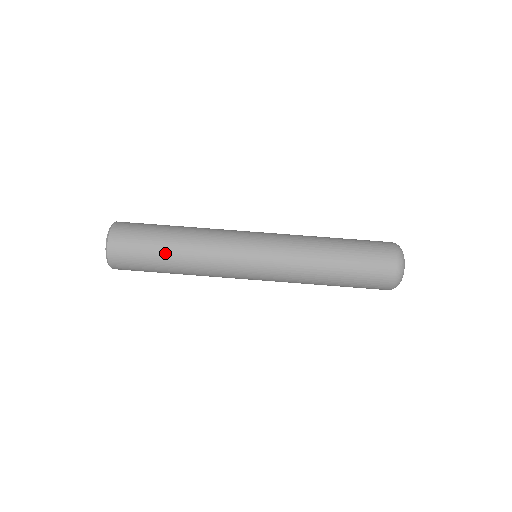
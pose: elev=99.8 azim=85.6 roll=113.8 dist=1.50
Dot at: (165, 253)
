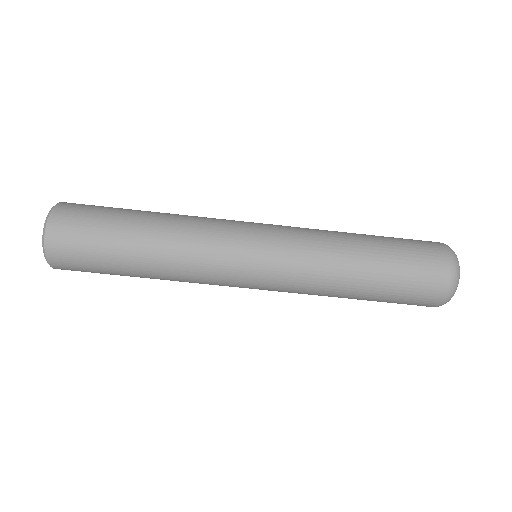
Dot at: (128, 263)
